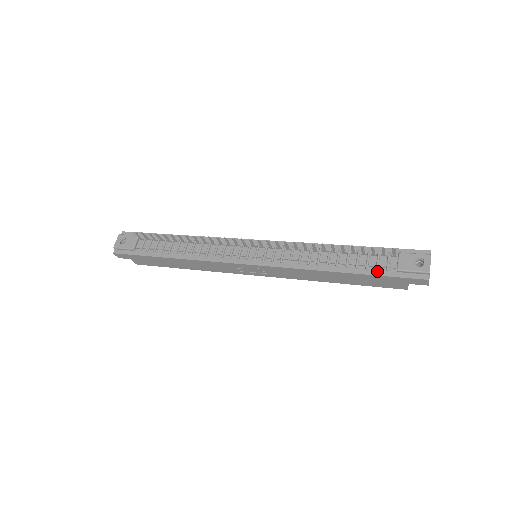
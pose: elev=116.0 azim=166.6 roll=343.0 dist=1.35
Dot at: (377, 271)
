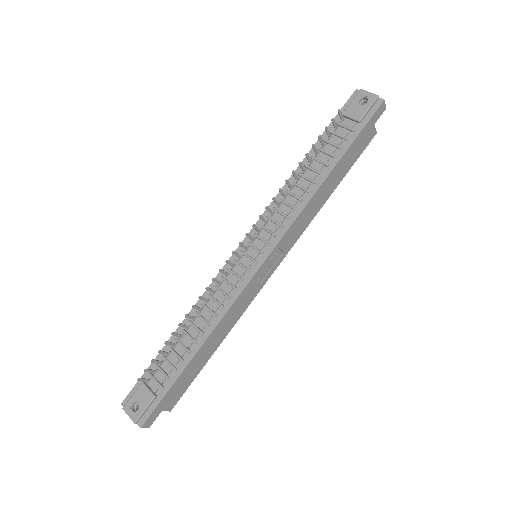
Dot at: (349, 140)
